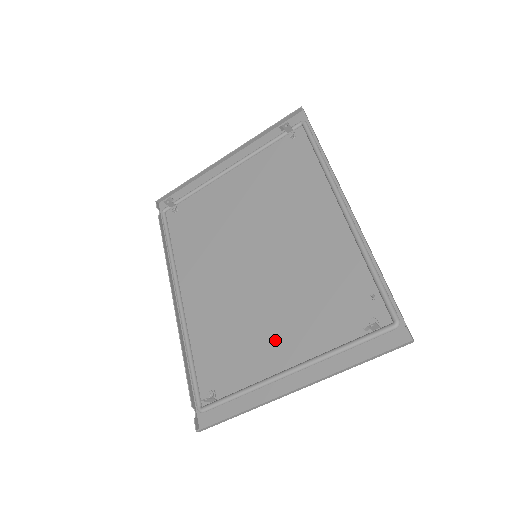
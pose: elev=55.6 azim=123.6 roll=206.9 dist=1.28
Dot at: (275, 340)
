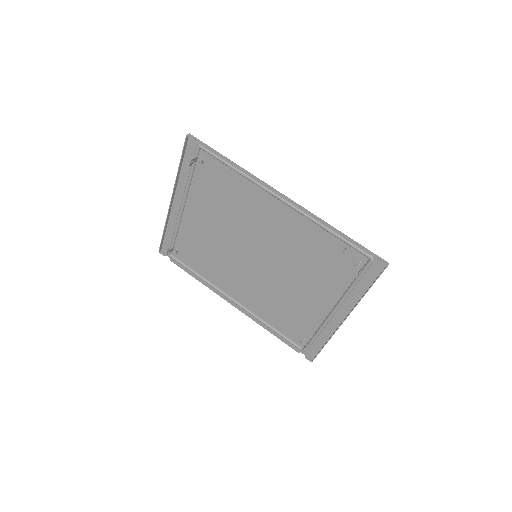
Dot at: (311, 299)
